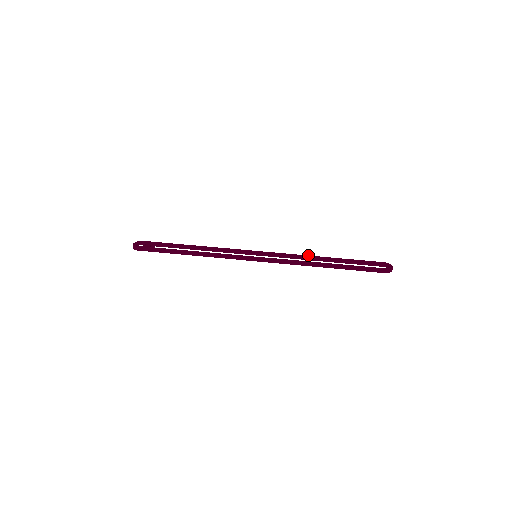
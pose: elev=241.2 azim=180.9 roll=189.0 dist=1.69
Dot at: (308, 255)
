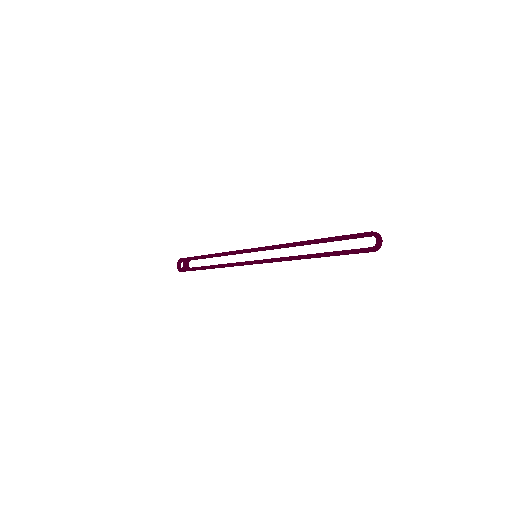
Dot at: (295, 242)
